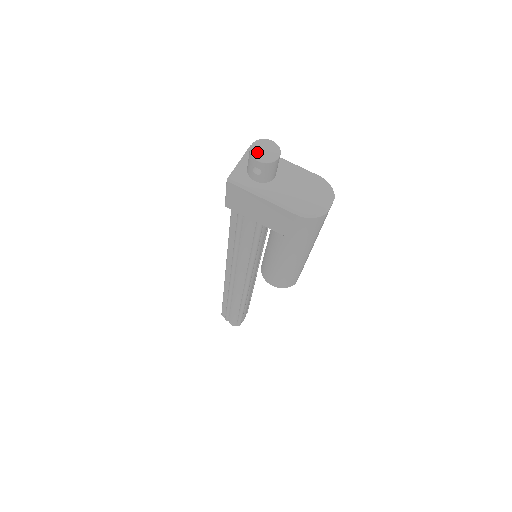
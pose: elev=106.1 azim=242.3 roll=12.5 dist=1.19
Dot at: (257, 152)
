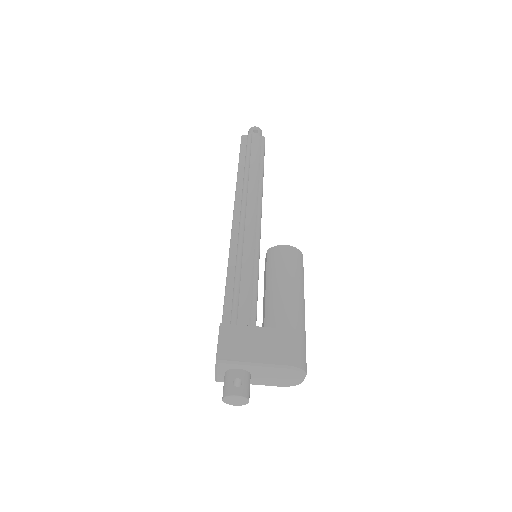
Dot at: (230, 403)
